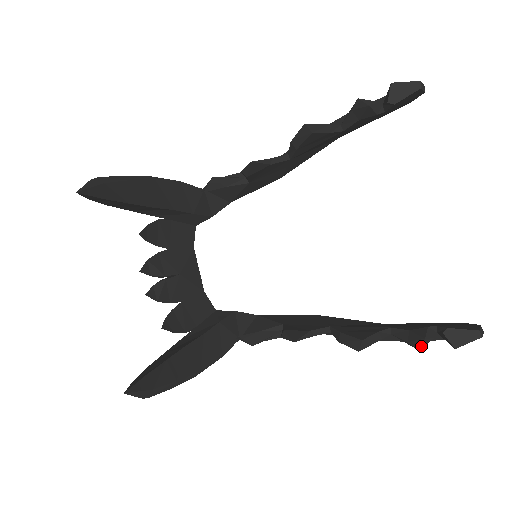
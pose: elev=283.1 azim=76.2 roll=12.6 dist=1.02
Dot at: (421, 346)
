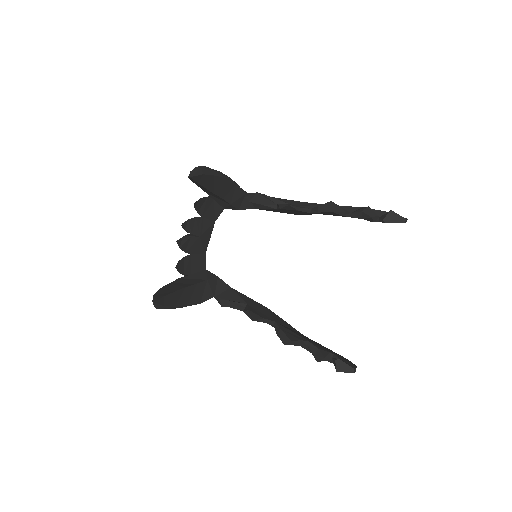
Dot at: (320, 361)
